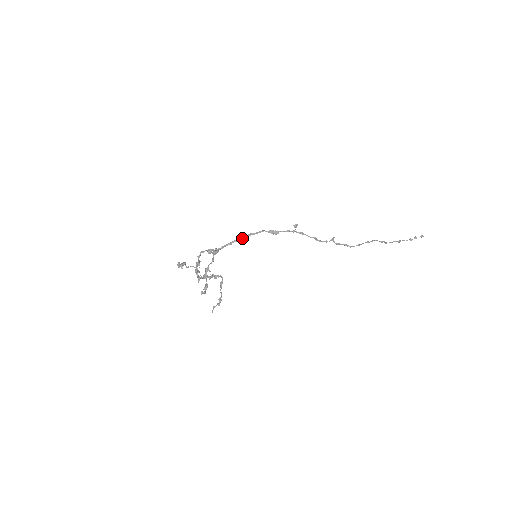
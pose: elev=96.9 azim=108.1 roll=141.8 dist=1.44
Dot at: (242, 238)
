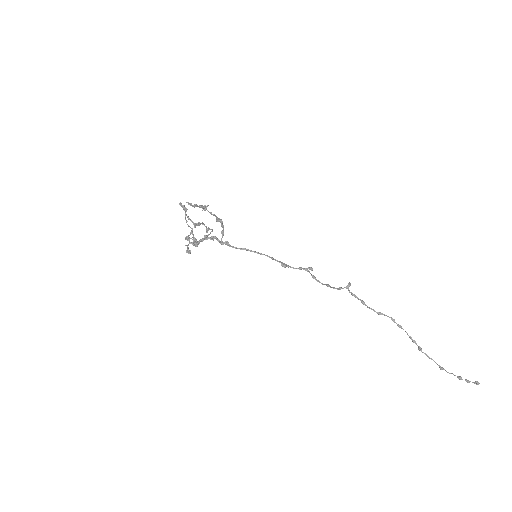
Dot at: (250, 250)
